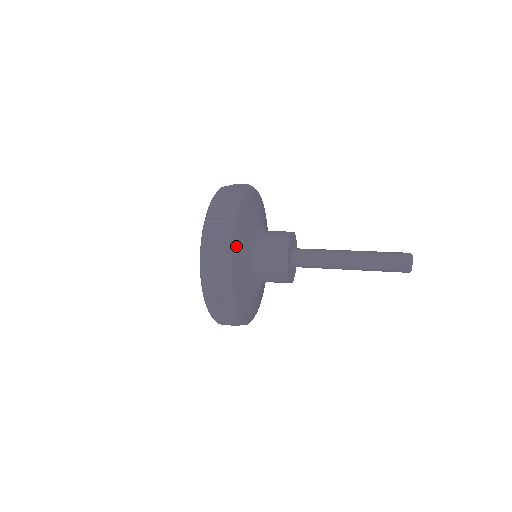
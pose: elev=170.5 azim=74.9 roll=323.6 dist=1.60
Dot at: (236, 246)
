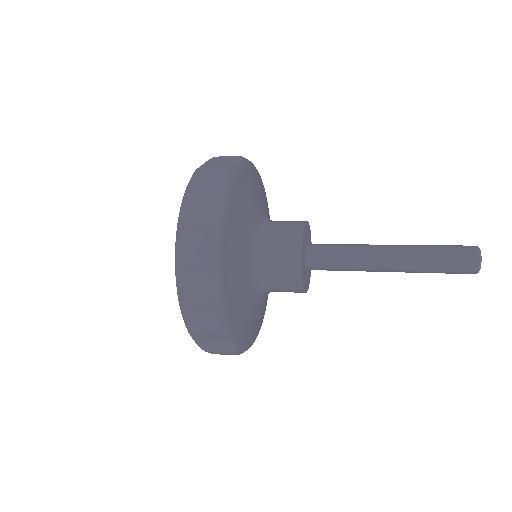
Dot at: (233, 199)
